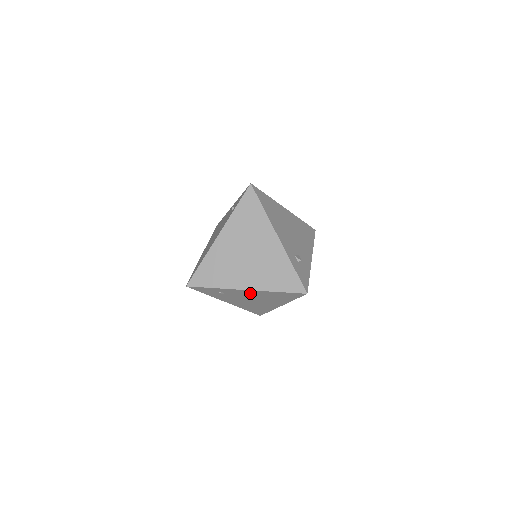
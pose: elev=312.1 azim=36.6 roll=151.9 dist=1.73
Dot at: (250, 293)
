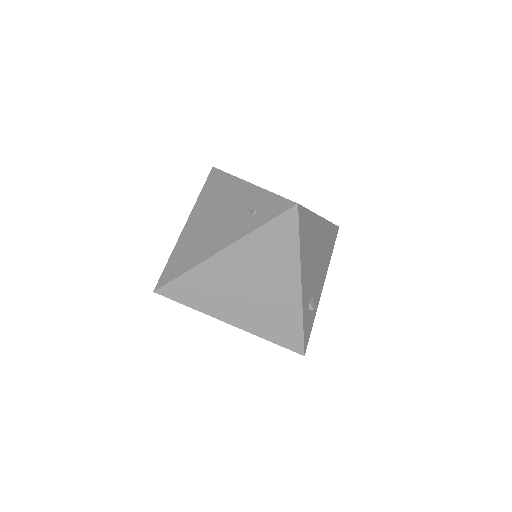
Dot at: occluded
